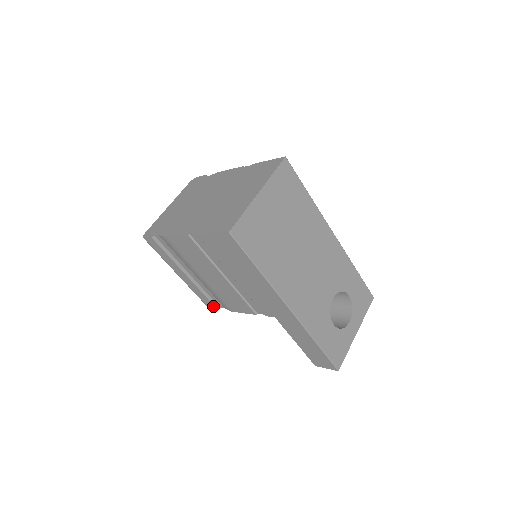
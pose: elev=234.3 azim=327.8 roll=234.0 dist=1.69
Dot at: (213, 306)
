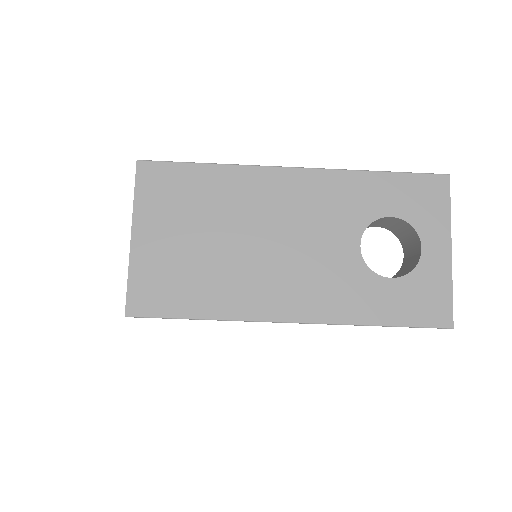
Dot at: occluded
